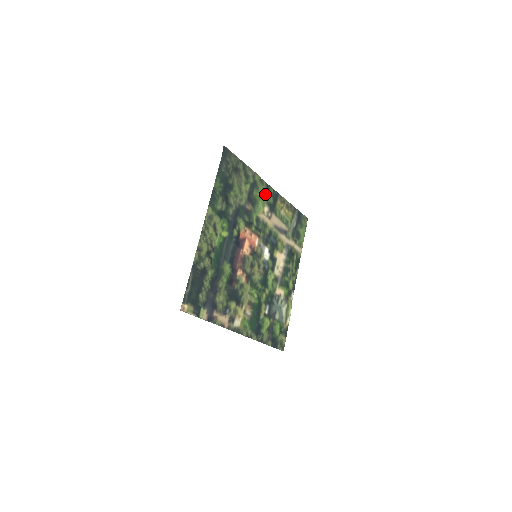
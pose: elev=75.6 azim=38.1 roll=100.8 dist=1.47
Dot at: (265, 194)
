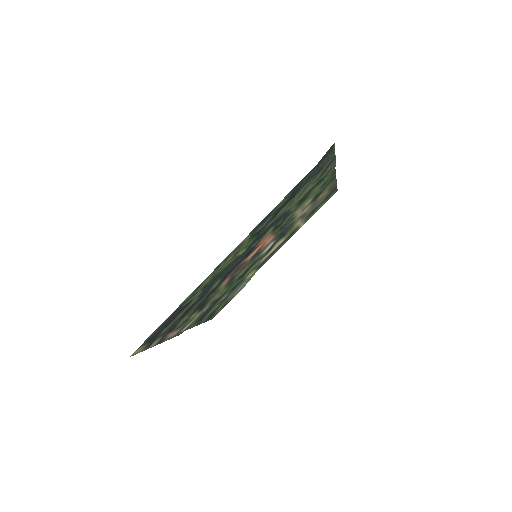
Dot at: (323, 185)
